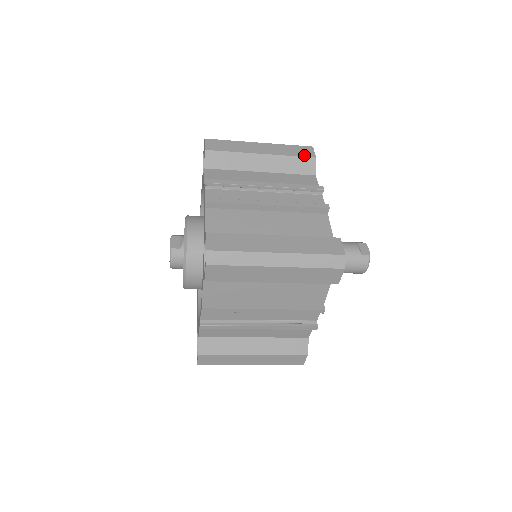
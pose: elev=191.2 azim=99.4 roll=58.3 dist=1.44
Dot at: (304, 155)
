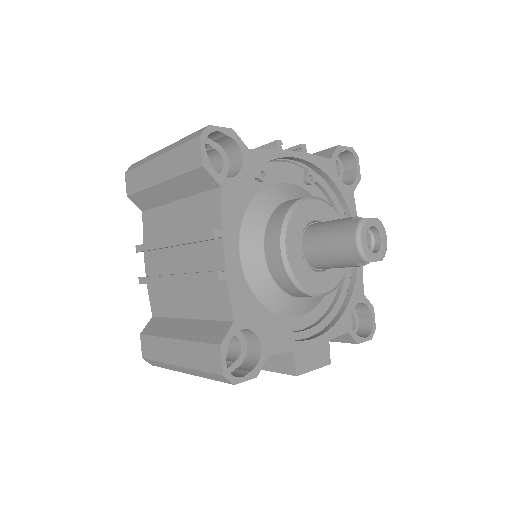
Dot at: (329, 149)
